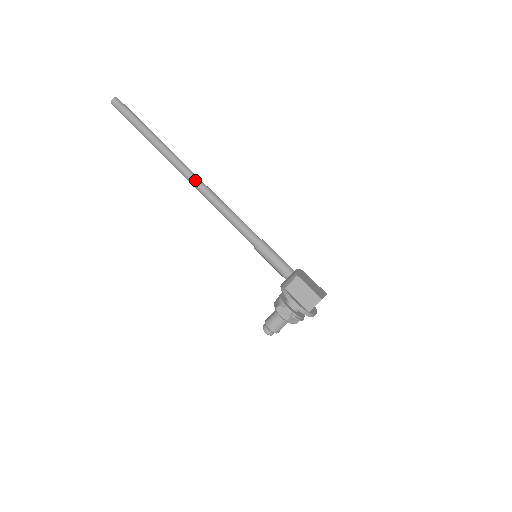
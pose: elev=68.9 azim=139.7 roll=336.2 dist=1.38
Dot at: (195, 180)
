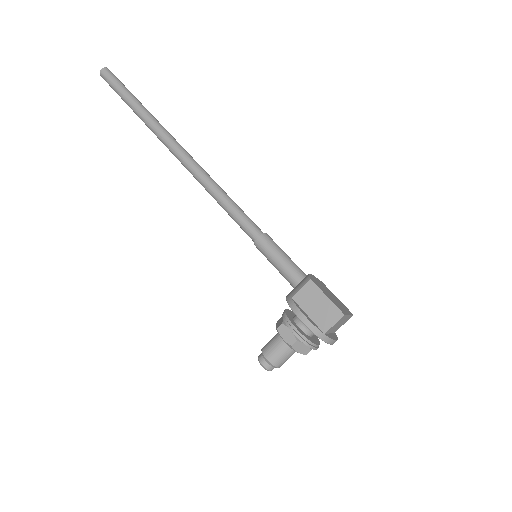
Dot at: (186, 157)
